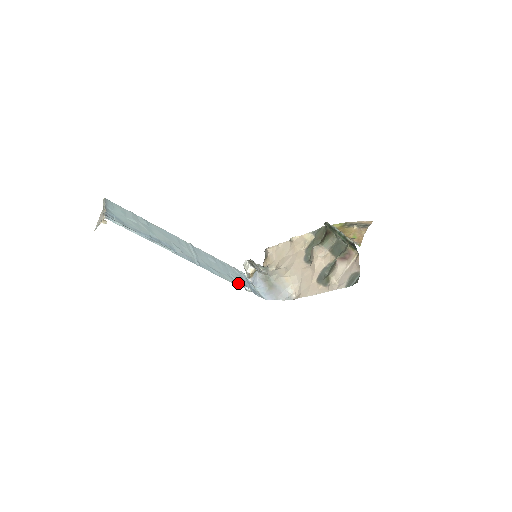
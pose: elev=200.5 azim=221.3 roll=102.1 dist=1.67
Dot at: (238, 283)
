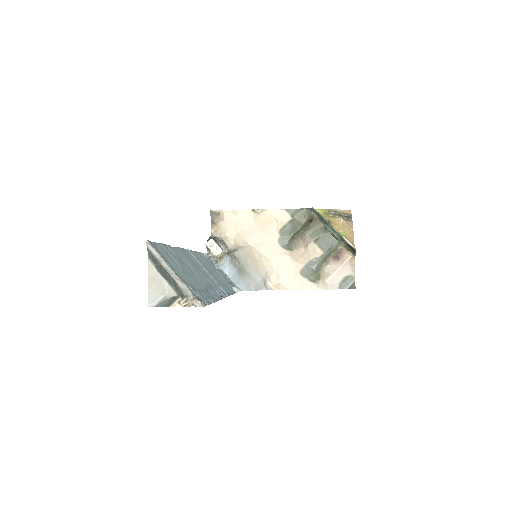
Dot at: (231, 286)
